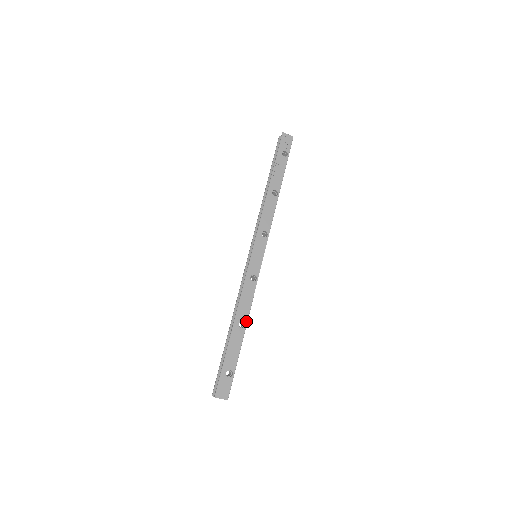
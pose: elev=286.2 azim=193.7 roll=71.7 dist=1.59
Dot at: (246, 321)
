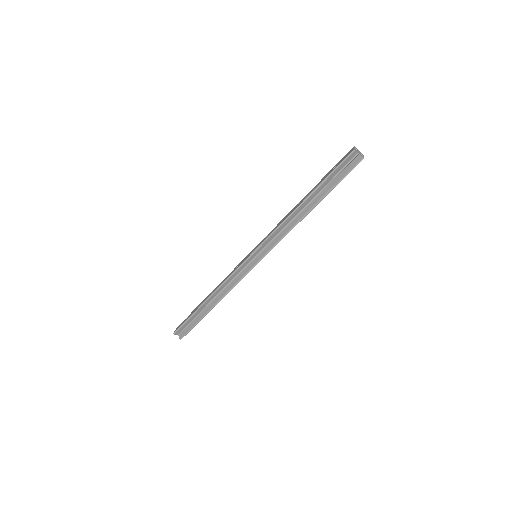
Dot at: occluded
